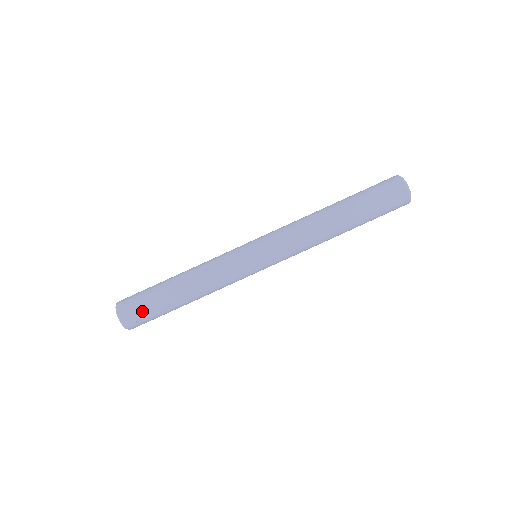
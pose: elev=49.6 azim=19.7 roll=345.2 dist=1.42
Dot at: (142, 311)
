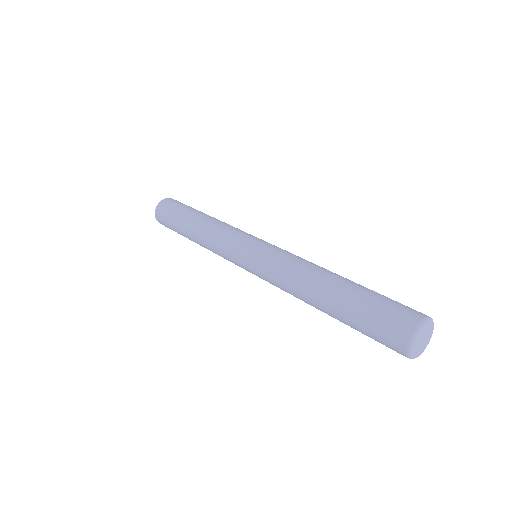
Dot at: occluded
